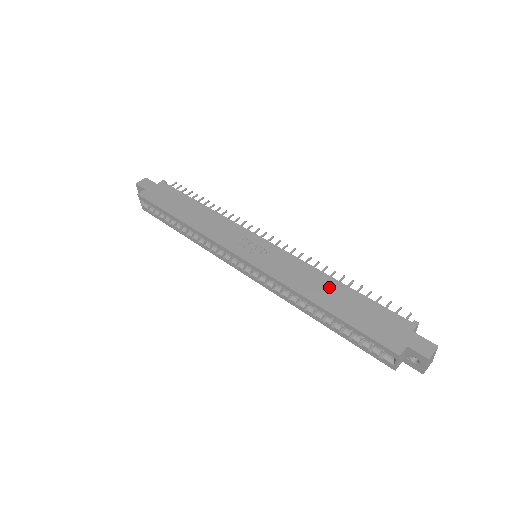
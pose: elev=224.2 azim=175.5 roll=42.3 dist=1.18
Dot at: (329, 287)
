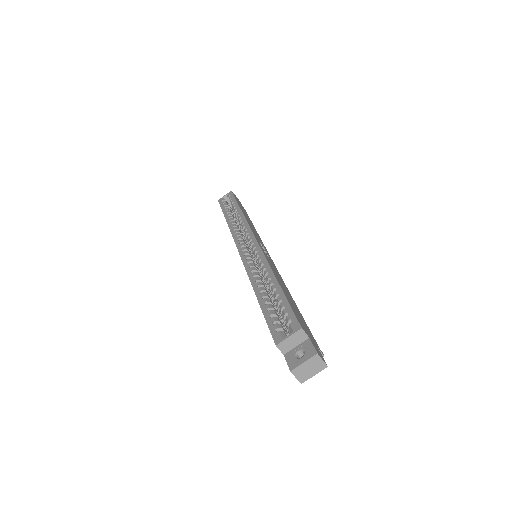
Dot at: (288, 292)
